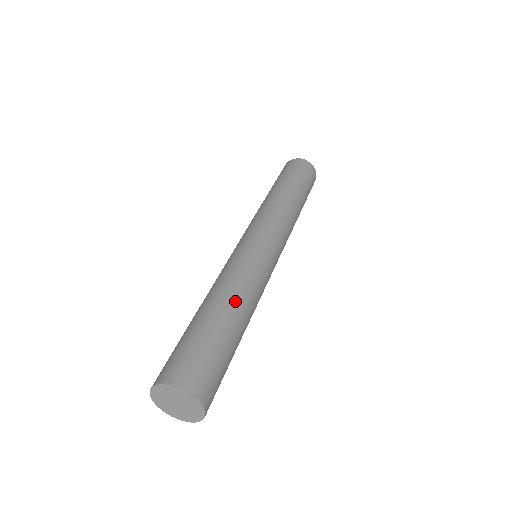
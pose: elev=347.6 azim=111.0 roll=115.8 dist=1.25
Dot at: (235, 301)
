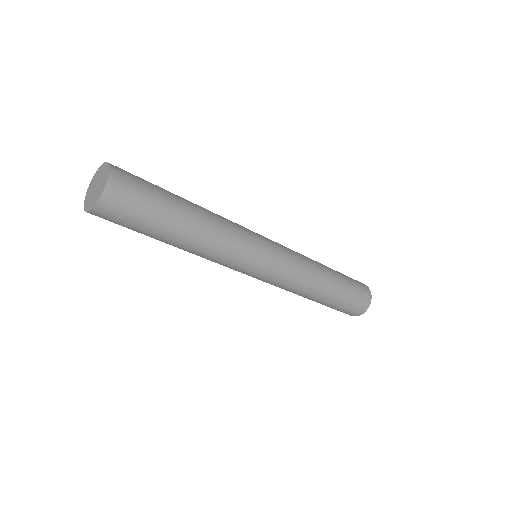
Dot at: (204, 214)
